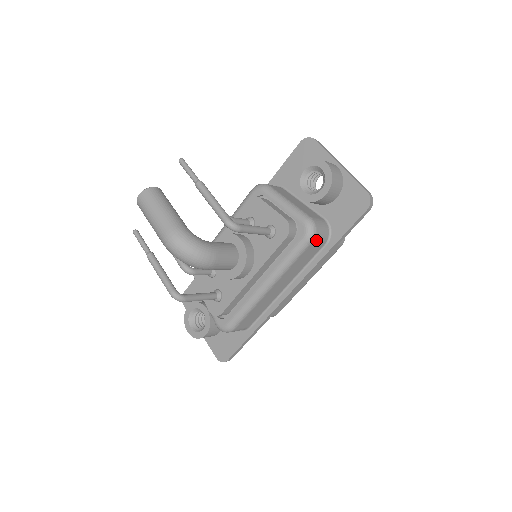
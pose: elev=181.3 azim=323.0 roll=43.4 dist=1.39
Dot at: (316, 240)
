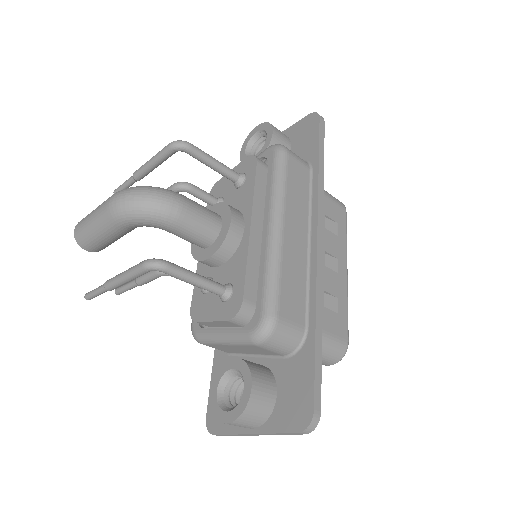
Dot at: (292, 155)
